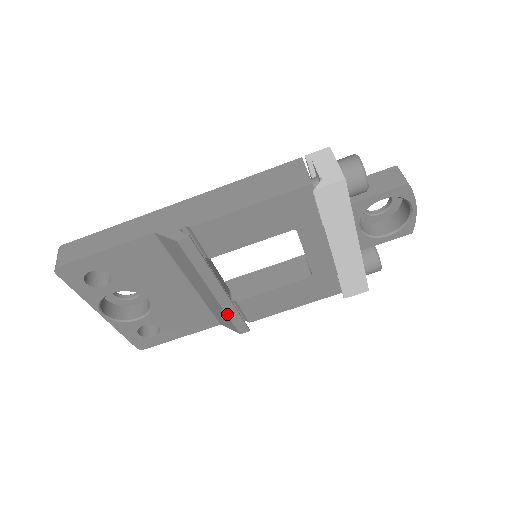
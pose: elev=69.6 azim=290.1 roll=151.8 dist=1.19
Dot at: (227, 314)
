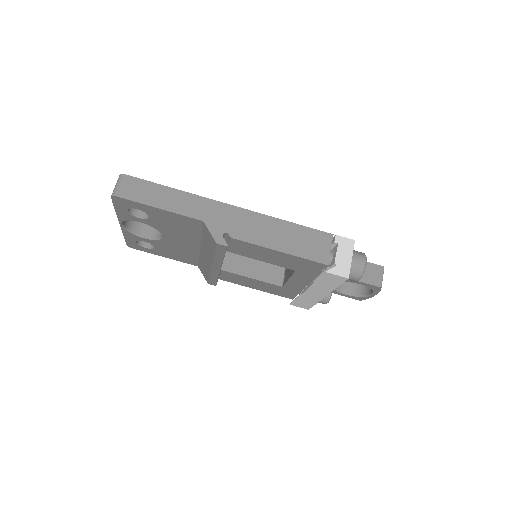
Dot at: (210, 275)
